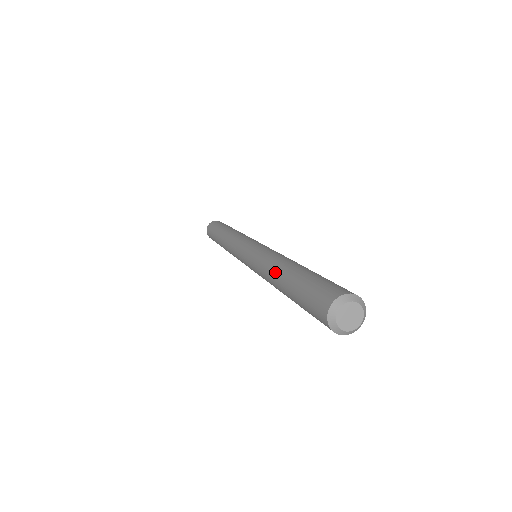
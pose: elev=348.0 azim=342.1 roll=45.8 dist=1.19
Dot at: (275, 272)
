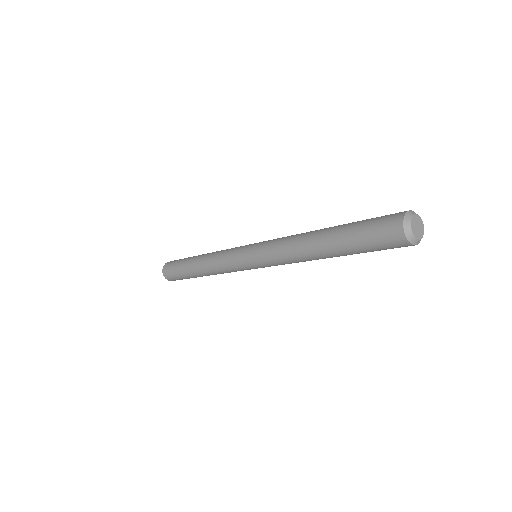
Dot at: (310, 250)
